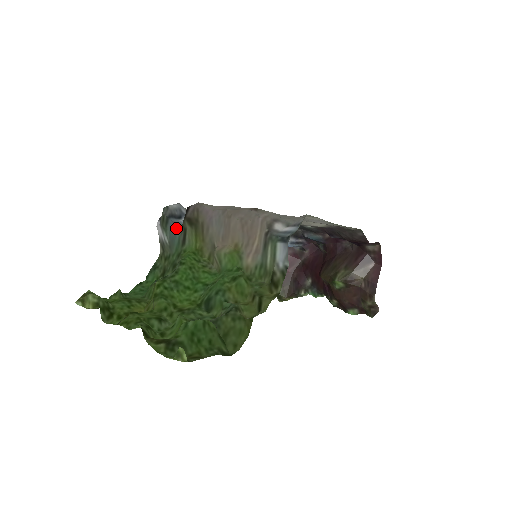
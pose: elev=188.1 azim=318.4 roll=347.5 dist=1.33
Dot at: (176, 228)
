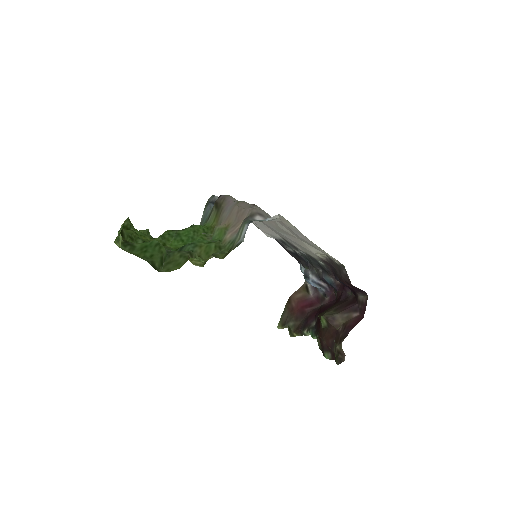
Dot at: (209, 210)
